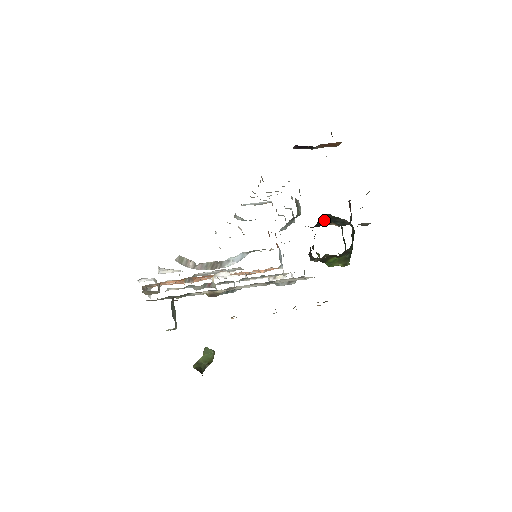
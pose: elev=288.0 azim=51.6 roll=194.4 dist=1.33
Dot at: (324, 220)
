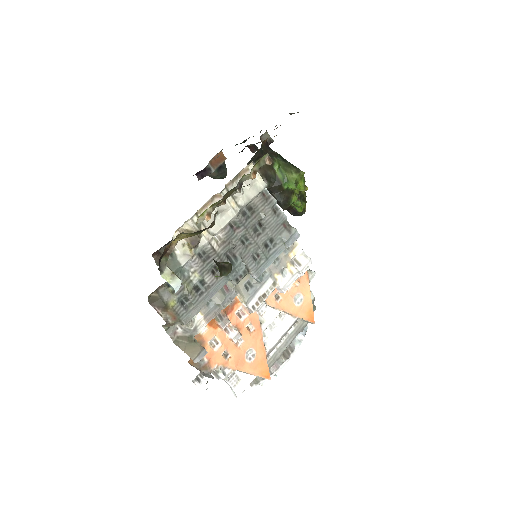
Dot at: occluded
